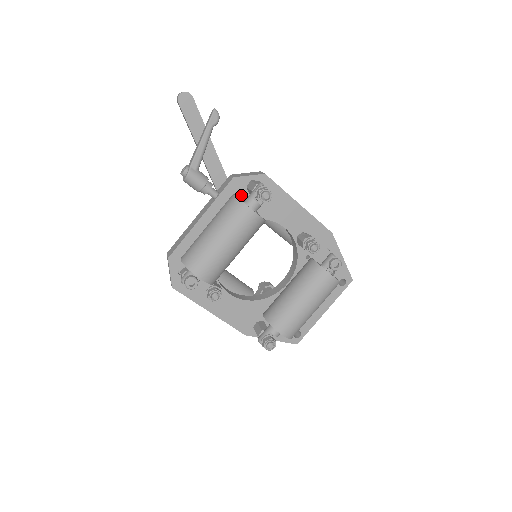
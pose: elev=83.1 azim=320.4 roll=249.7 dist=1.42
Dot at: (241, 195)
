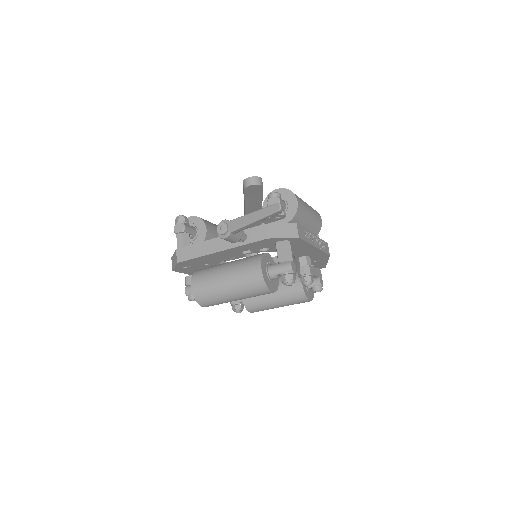
Dot at: (267, 244)
